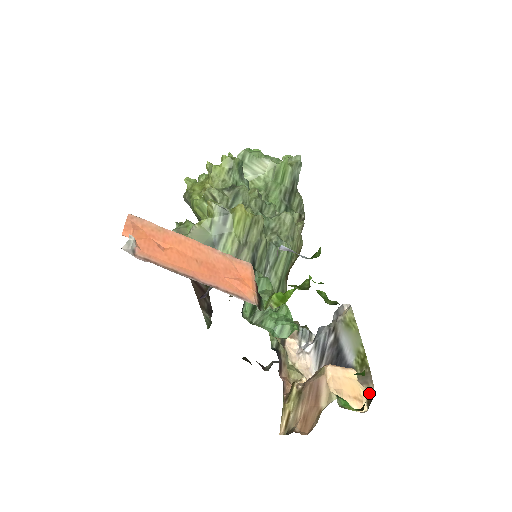
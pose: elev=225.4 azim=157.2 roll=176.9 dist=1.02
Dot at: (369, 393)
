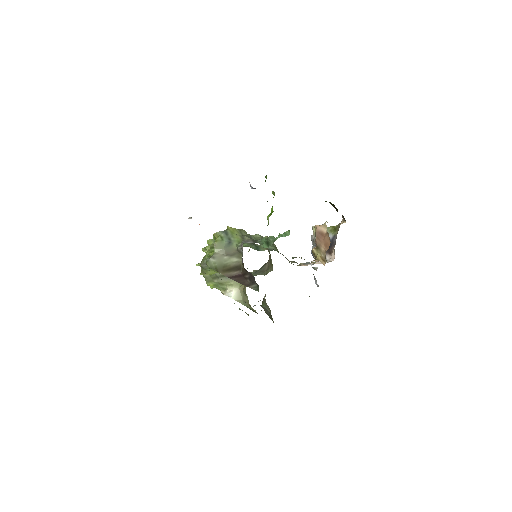
Dot at: (342, 221)
